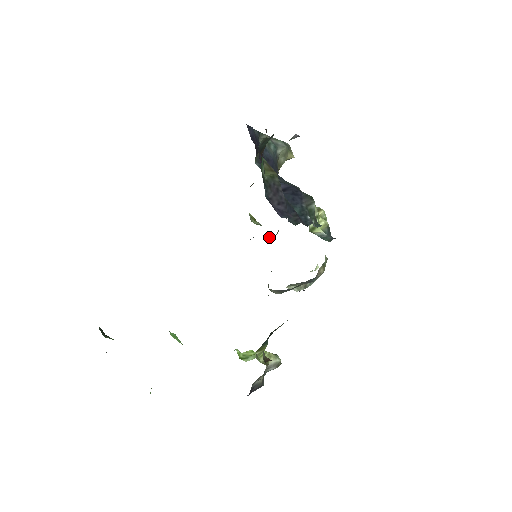
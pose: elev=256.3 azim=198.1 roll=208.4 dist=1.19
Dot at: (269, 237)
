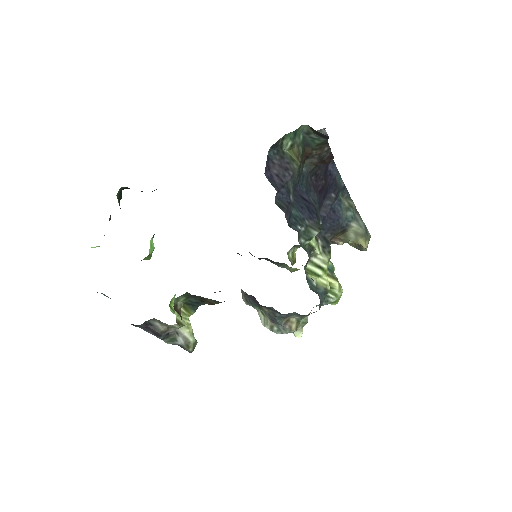
Dot at: (283, 265)
